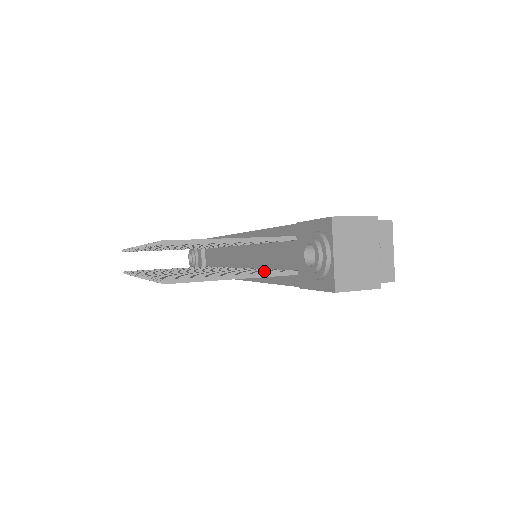
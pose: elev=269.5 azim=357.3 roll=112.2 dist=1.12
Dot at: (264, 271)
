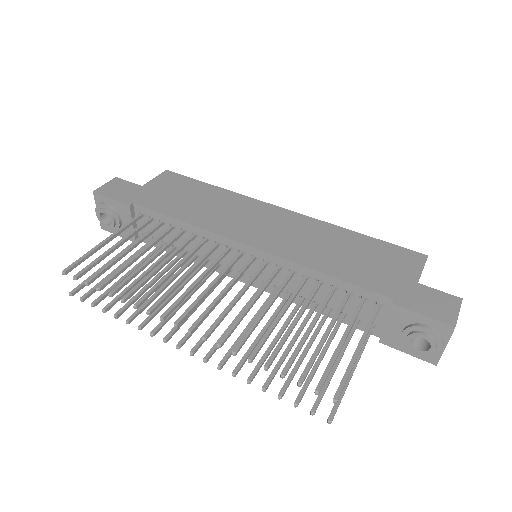
Dot at: occluded
